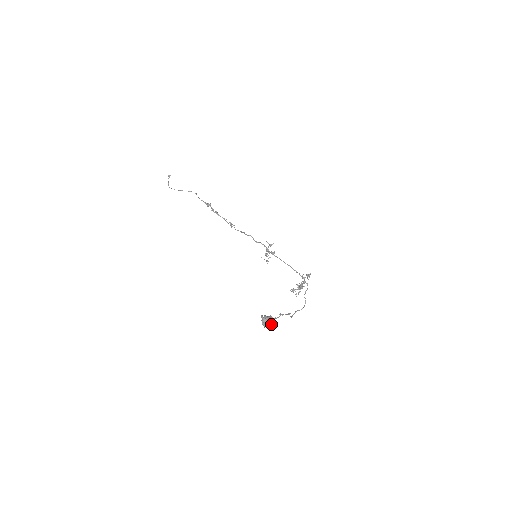
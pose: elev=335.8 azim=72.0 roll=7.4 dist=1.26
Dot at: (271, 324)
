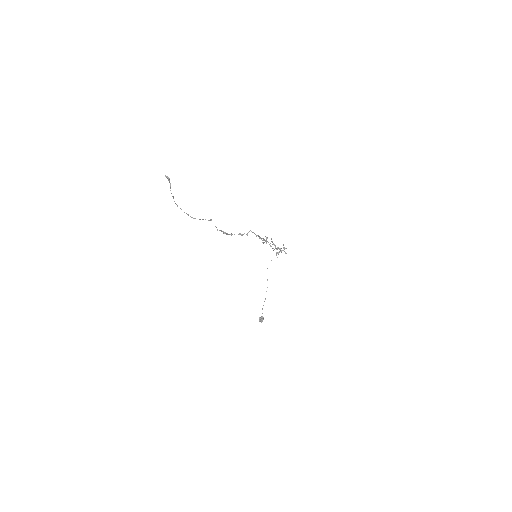
Dot at: (262, 319)
